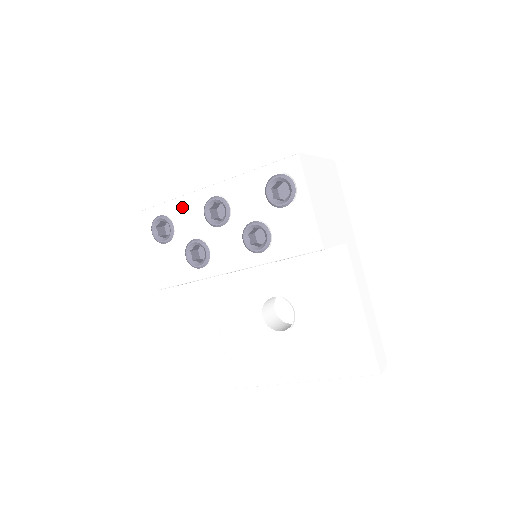
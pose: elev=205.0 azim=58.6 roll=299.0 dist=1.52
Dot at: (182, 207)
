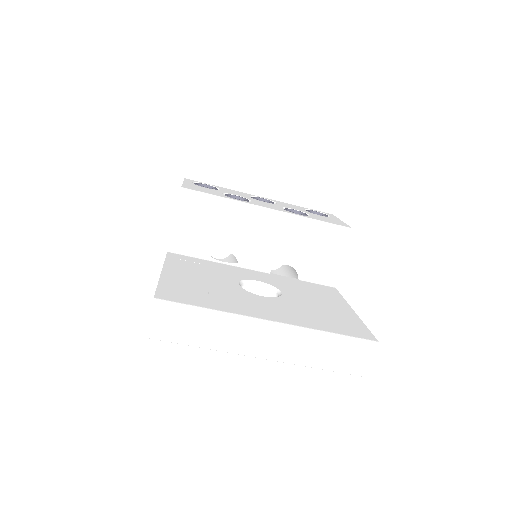
Dot at: (232, 190)
